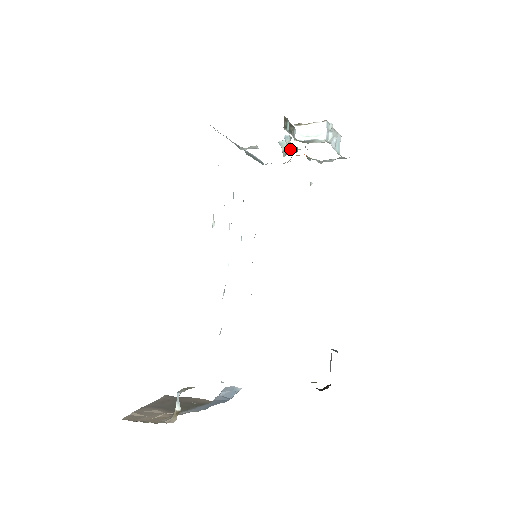
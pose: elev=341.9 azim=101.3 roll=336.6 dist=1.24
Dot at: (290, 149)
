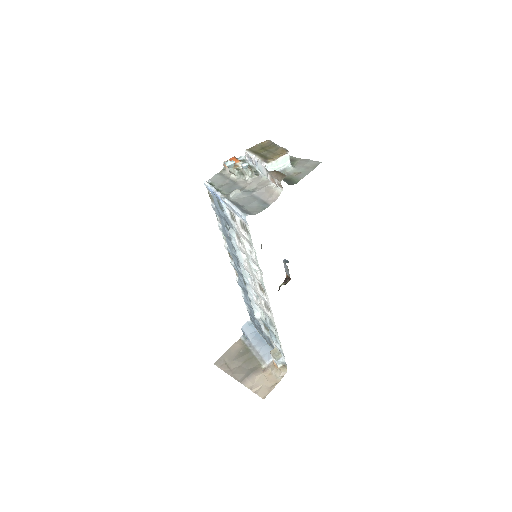
Dot at: (253, 175)
